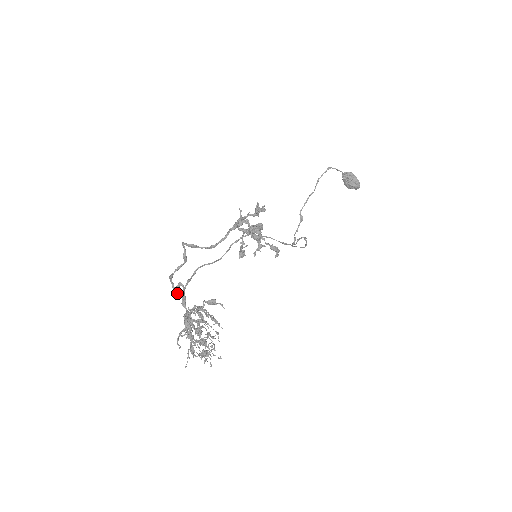
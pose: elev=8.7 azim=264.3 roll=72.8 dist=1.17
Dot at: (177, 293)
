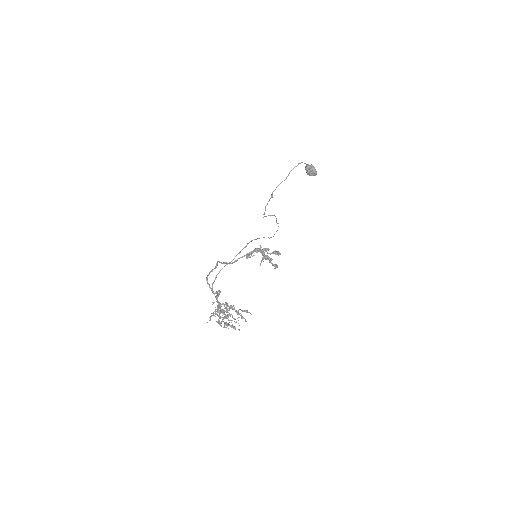
Dot at: occluded
